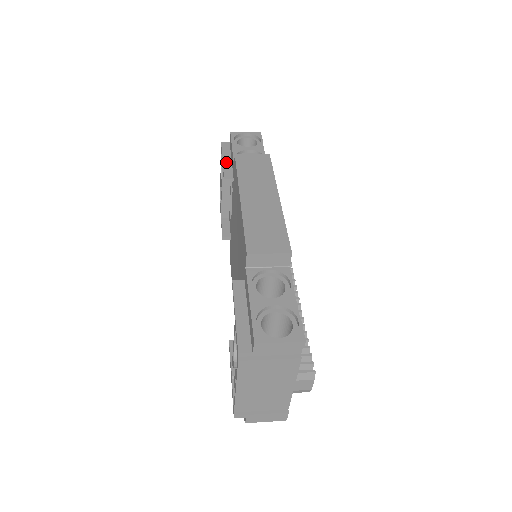
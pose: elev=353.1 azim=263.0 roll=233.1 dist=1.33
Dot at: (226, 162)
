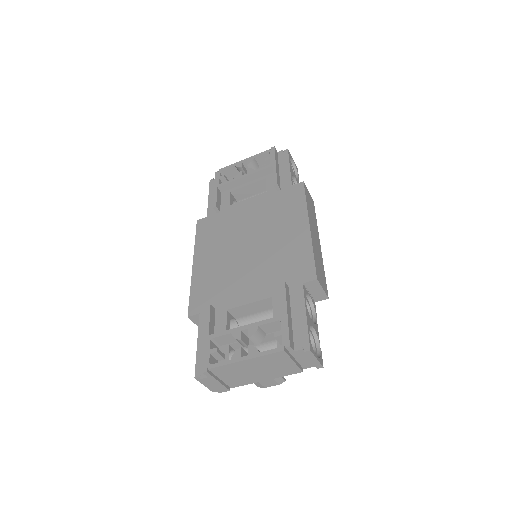
Dot at: (277, 169)
